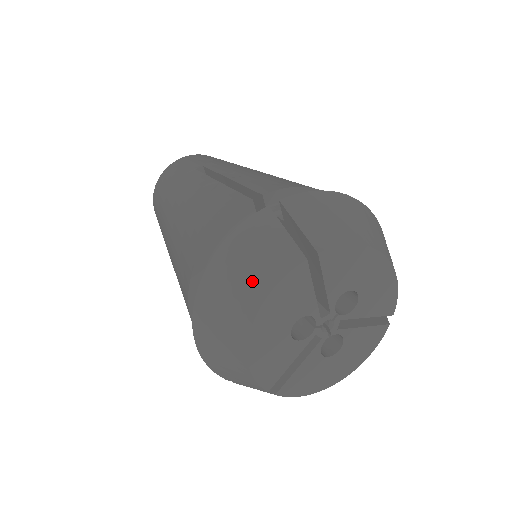
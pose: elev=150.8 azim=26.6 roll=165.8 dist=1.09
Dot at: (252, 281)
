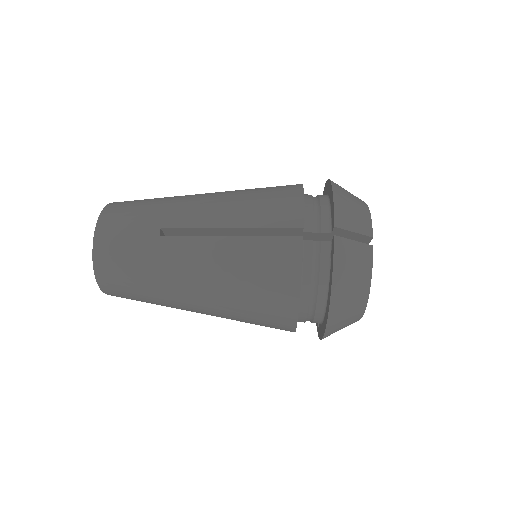
Dot at: (360, 282)
